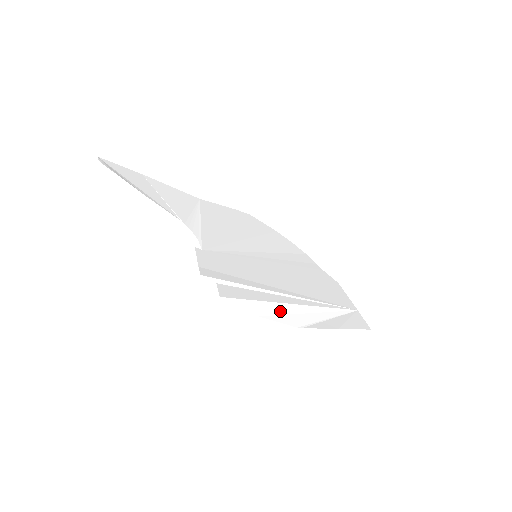
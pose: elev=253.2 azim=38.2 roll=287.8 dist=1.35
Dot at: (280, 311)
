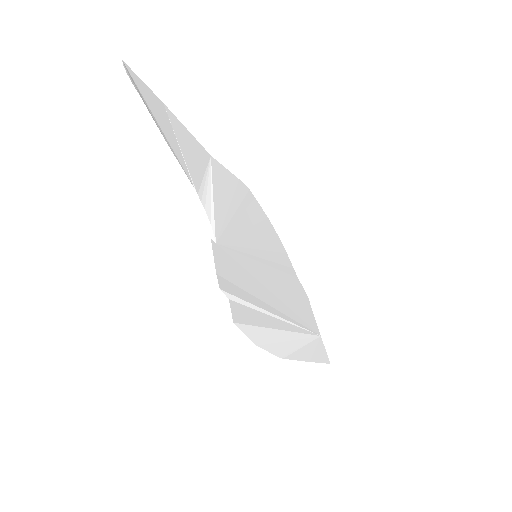
Dot at: (273, 339)
